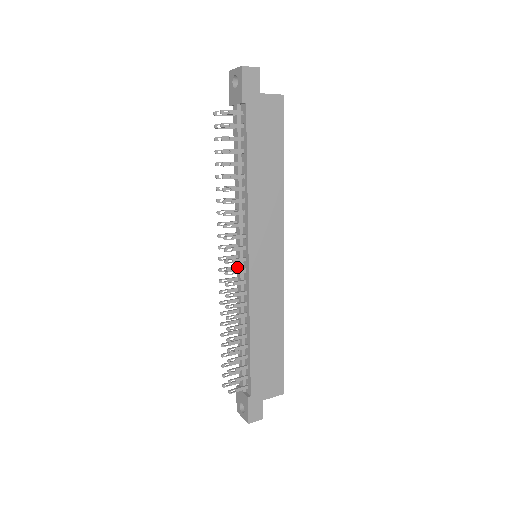
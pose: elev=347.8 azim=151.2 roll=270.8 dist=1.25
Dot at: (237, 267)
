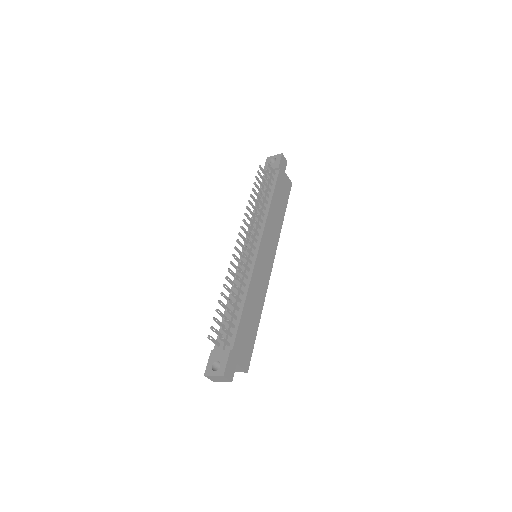
Dot at: occluded
